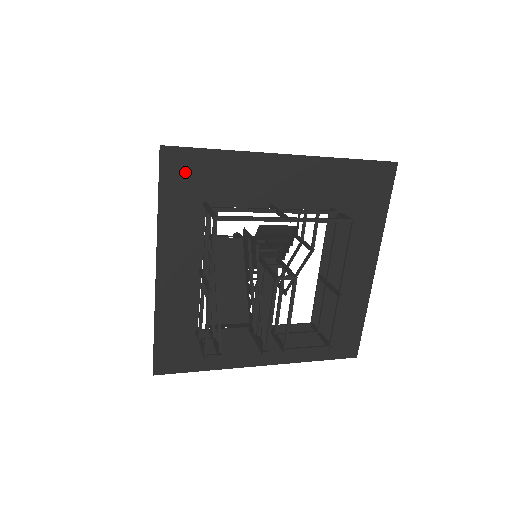
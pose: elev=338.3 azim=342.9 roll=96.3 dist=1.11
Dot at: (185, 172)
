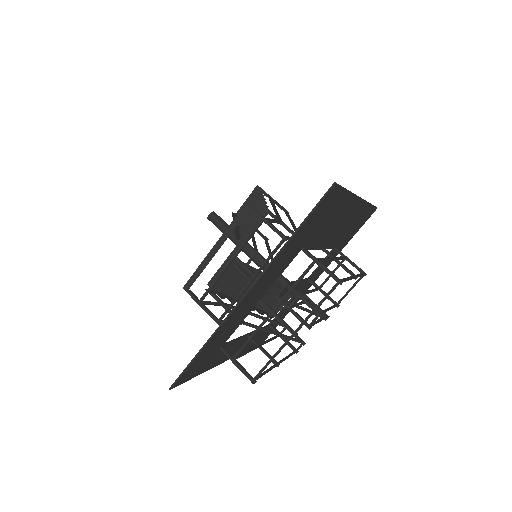
Dot at: (195, 367)
